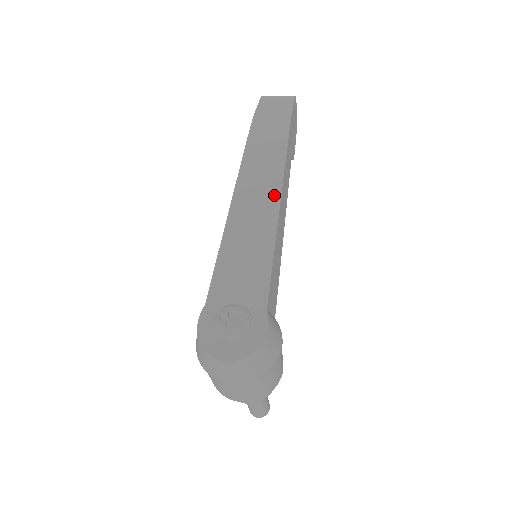
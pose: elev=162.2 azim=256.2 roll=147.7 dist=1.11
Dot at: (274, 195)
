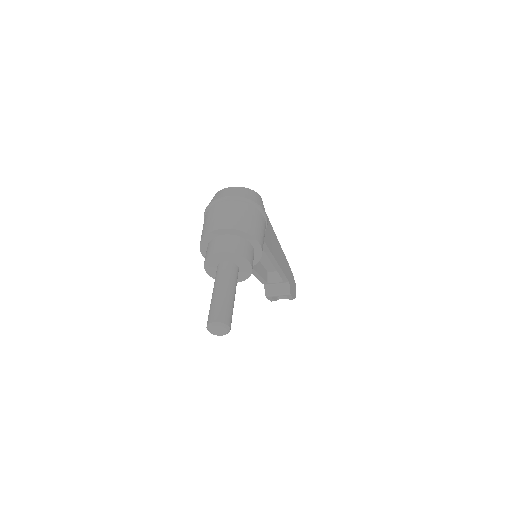
Dot at: occluded
